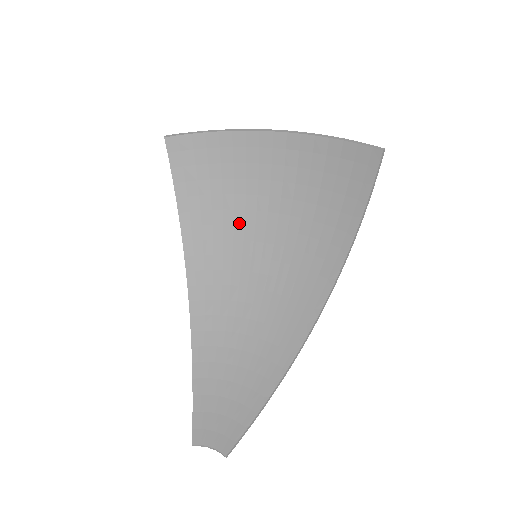
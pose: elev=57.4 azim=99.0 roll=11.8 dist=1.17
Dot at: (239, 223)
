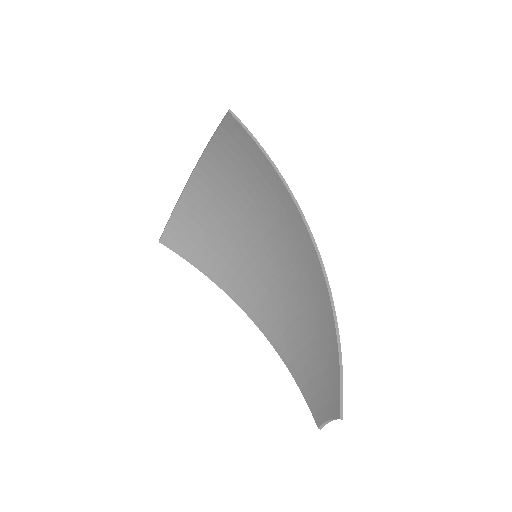
Dot at: (237, 246)
